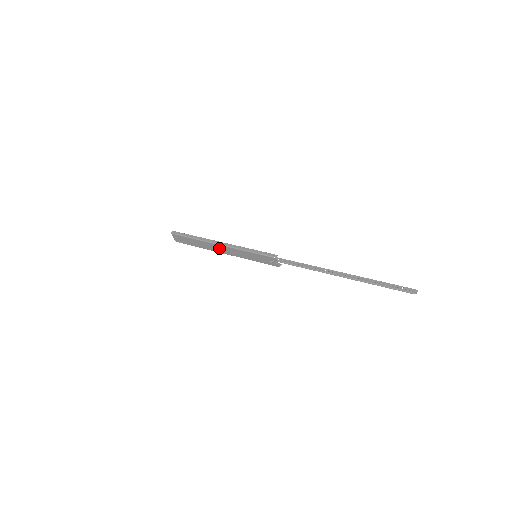
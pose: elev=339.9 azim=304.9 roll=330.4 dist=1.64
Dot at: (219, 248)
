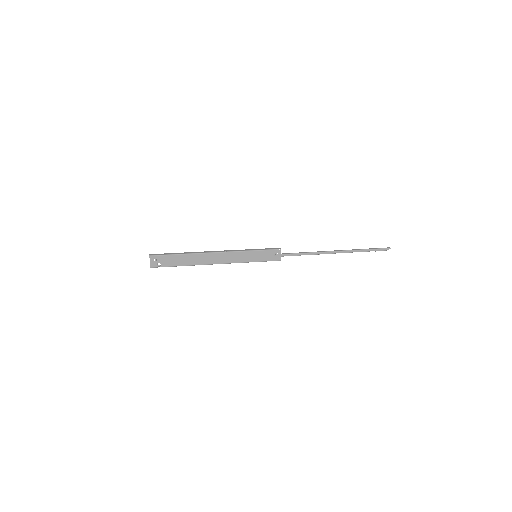
Dot at: (215, 257)
